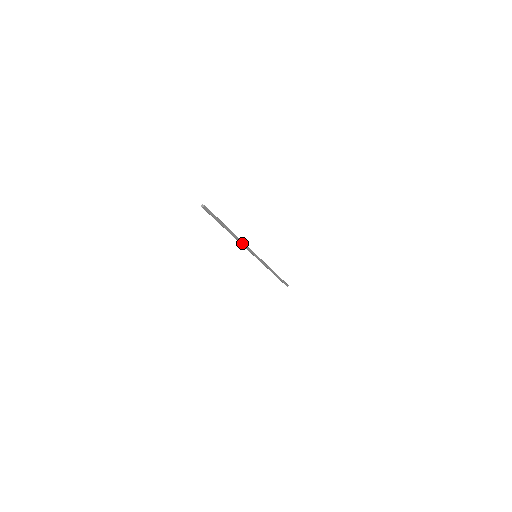
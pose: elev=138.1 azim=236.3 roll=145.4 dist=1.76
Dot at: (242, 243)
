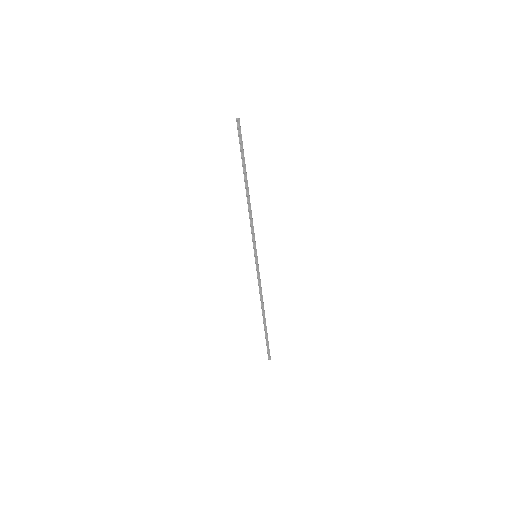
Dot at: (251, 215)
